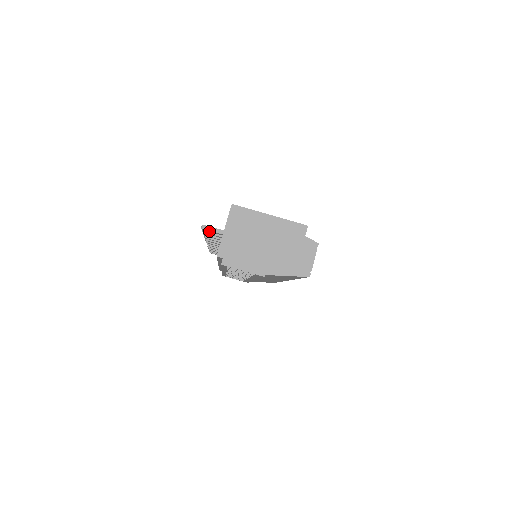
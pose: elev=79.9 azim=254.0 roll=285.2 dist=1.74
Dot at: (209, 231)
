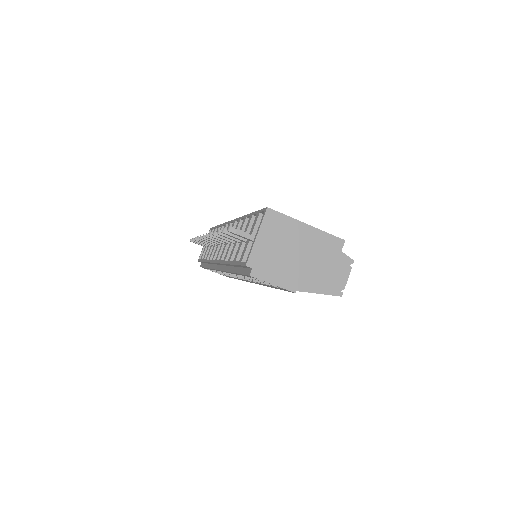
Dot at: (235, 234)
